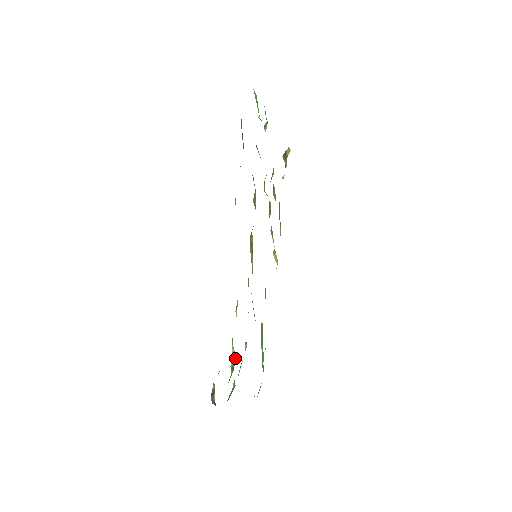
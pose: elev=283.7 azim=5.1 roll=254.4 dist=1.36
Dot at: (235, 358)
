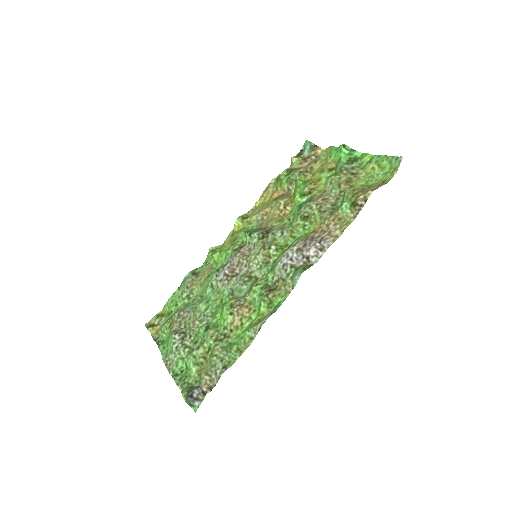
Dot at: (204, 352)
